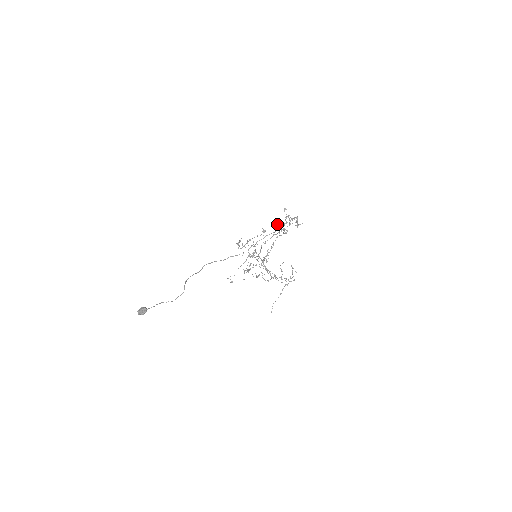
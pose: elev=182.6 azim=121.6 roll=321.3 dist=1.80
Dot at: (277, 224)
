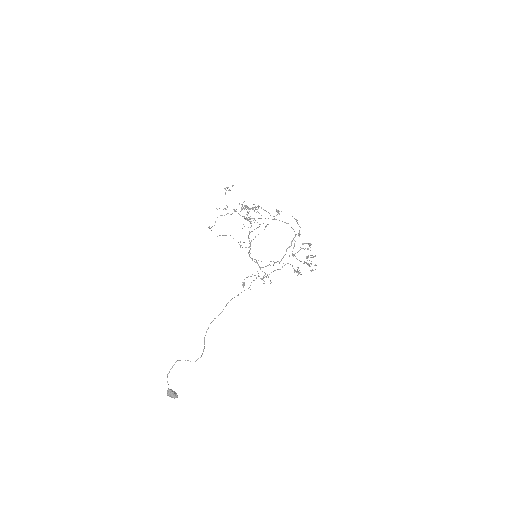
Dot at: (294, 218)
